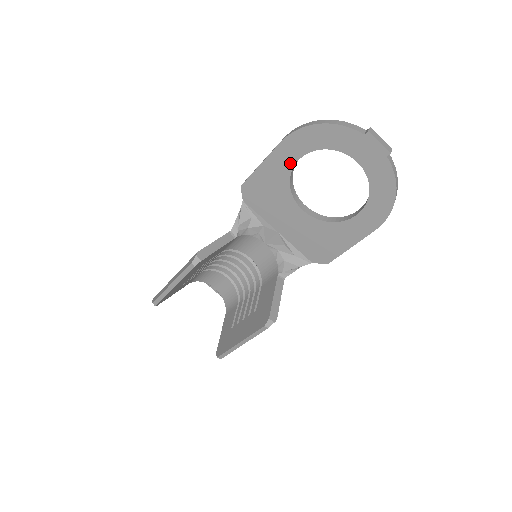
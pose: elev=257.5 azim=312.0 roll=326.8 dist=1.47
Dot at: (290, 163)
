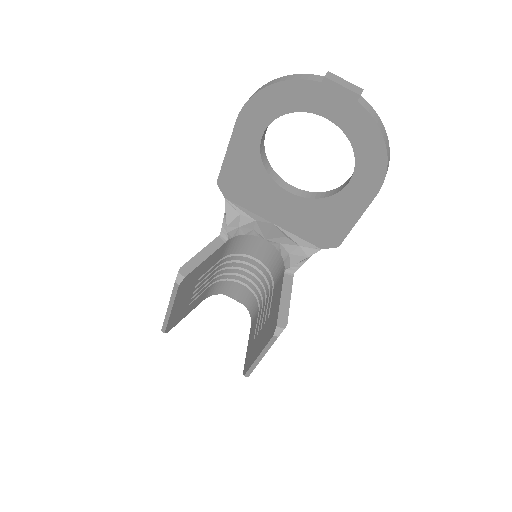
Dot at: (255, 142)
